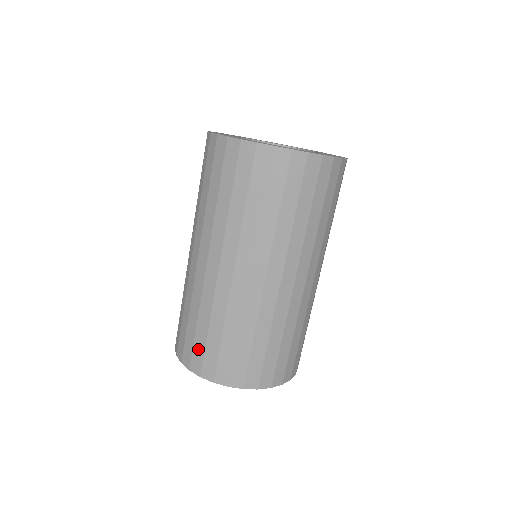
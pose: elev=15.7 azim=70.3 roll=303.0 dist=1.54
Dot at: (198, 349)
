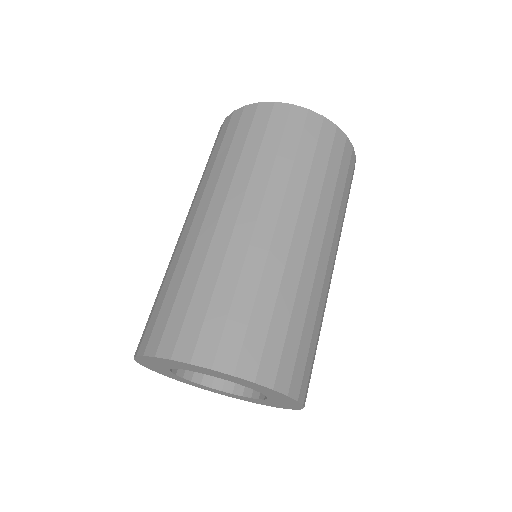
Dot at: (192, 323)
